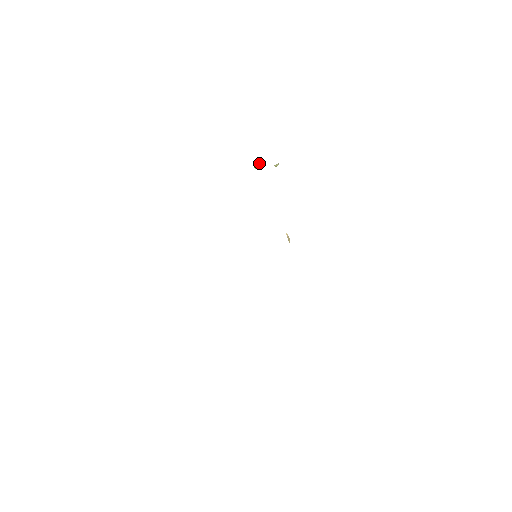
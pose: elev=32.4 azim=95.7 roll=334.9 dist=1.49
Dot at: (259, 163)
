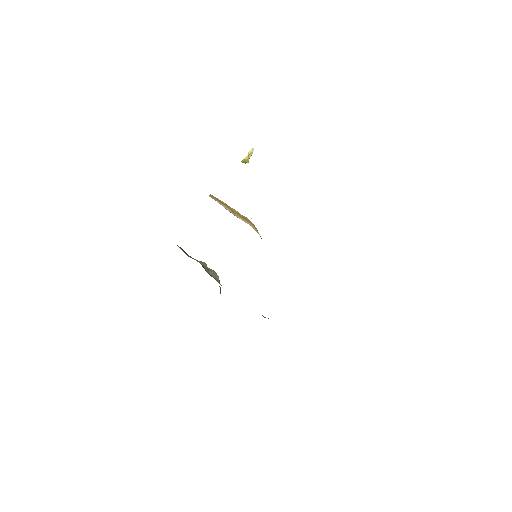
Dot at: (250, 155)
